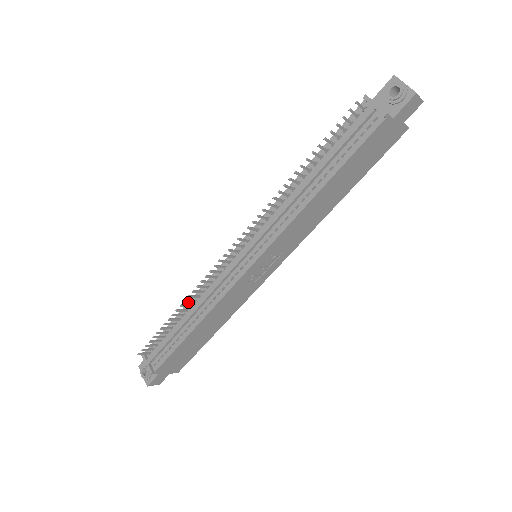
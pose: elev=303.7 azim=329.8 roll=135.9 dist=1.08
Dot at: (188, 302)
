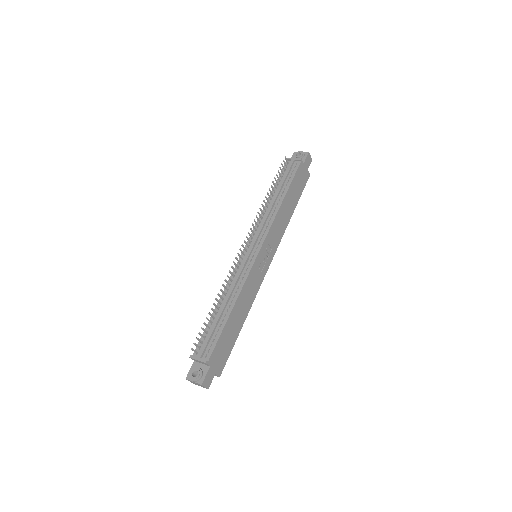
Dot at: (219, 299)
